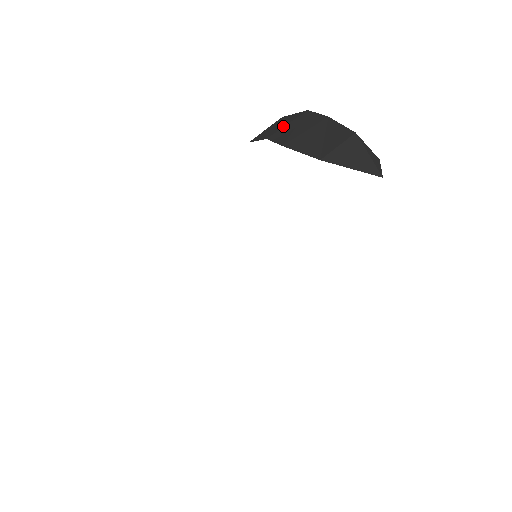
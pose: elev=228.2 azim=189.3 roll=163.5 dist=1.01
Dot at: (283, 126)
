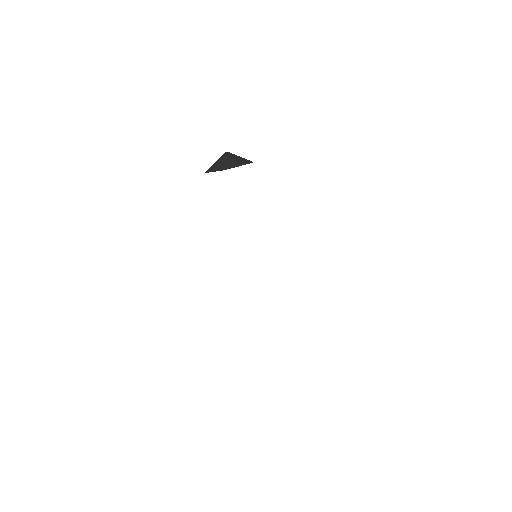
Dot at: occluded
